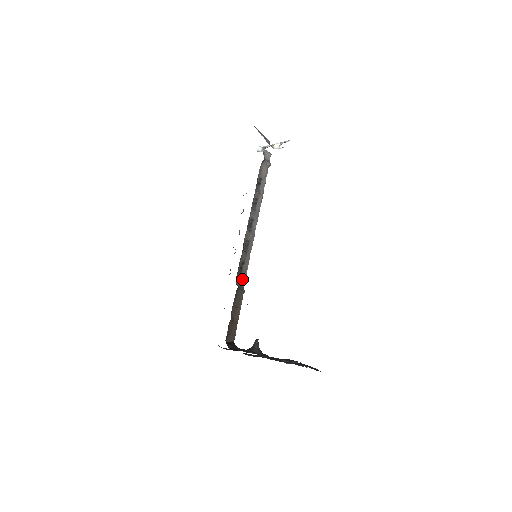
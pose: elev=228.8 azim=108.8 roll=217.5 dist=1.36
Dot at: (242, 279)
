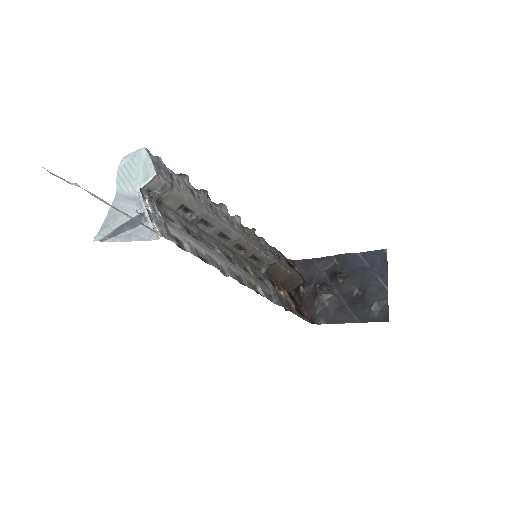
Dot at: (264, 260)
